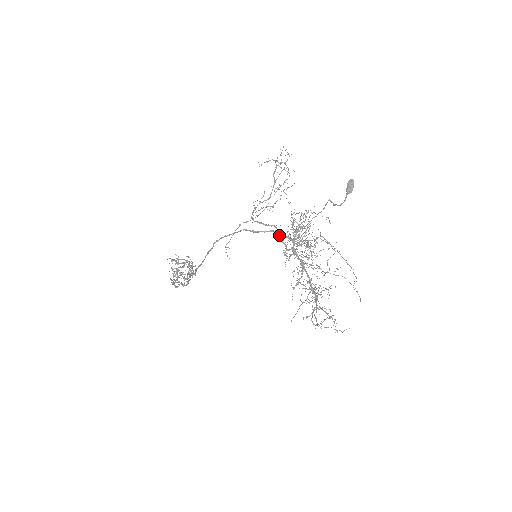
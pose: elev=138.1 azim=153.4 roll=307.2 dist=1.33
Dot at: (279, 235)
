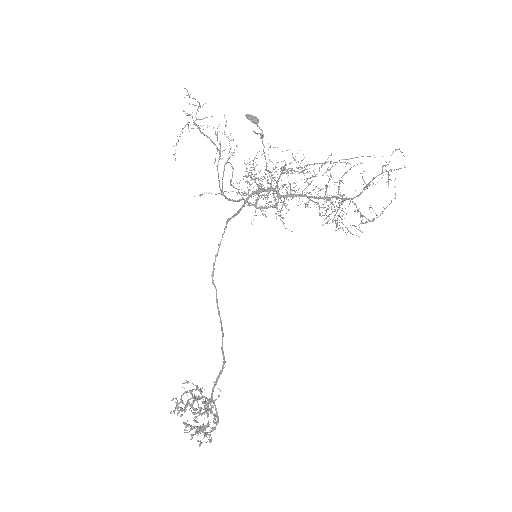
Dot at: occluded
